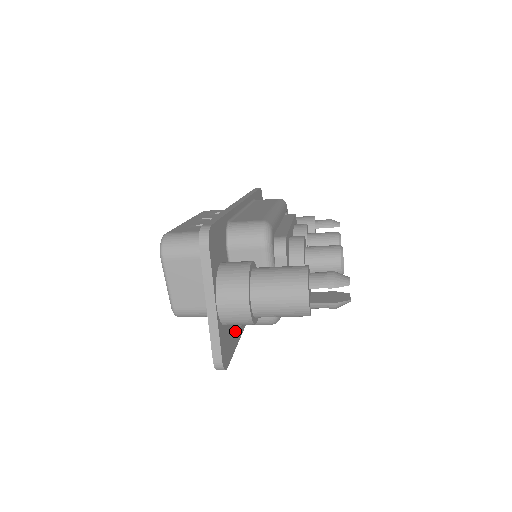
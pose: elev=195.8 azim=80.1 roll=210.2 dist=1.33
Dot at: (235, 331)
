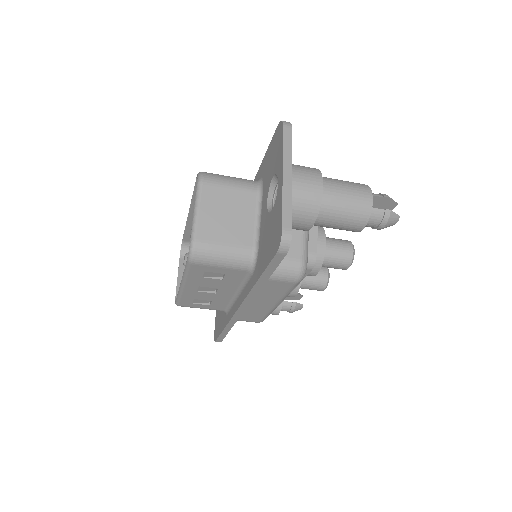
Dot at: occluded
